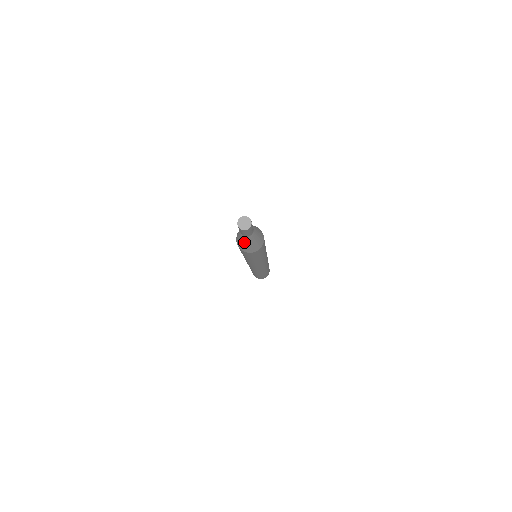
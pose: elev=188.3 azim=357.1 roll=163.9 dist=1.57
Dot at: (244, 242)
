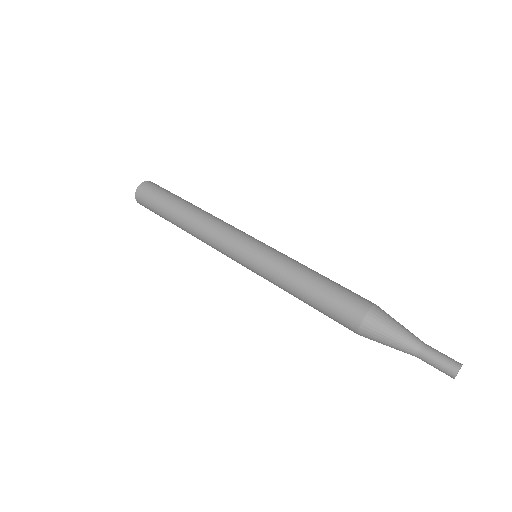
Dot at: occluded
